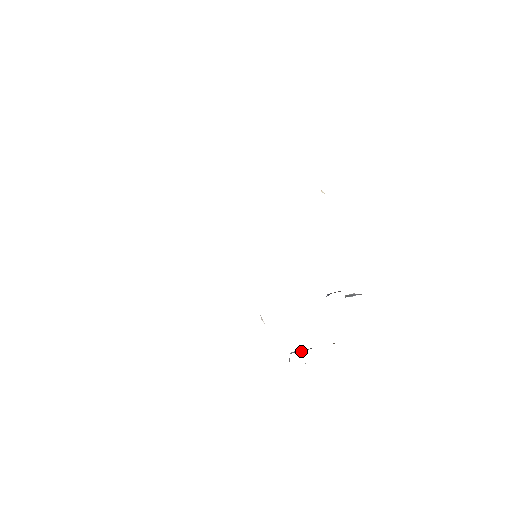
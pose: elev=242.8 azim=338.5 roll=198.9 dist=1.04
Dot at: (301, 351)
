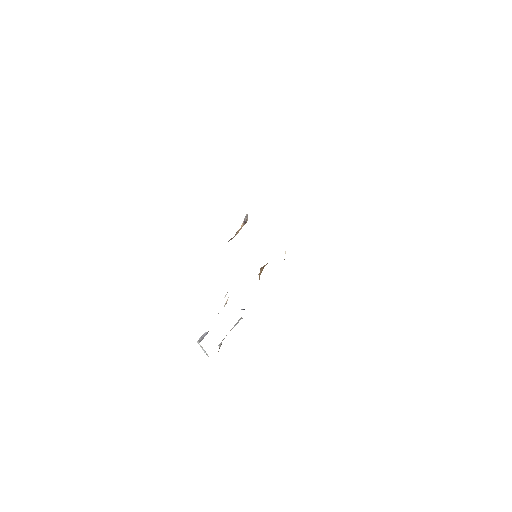
Dot at: occluded
